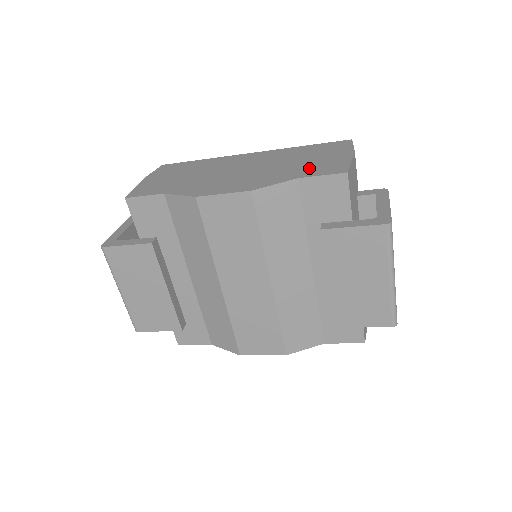
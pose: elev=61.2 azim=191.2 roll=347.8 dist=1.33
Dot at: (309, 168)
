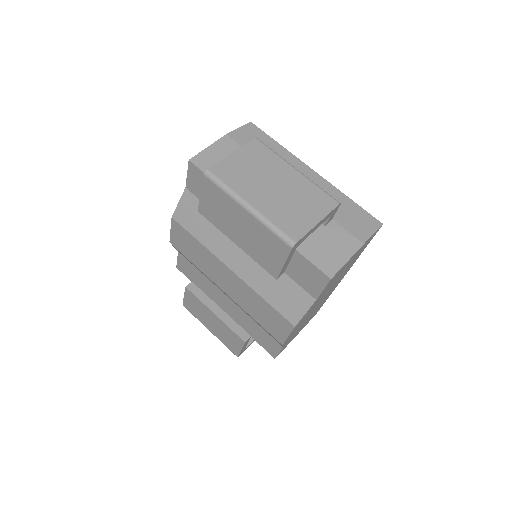
Dot at: occluded
